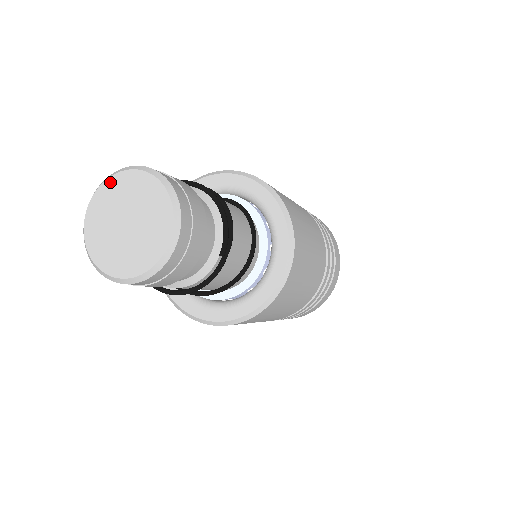
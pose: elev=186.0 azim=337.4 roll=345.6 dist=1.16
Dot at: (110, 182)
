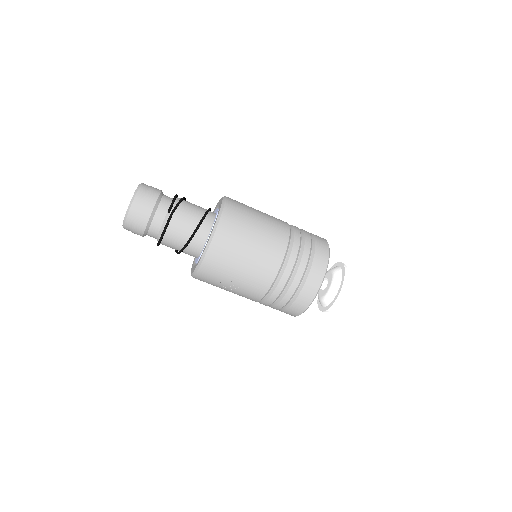
Dot at: occluded
